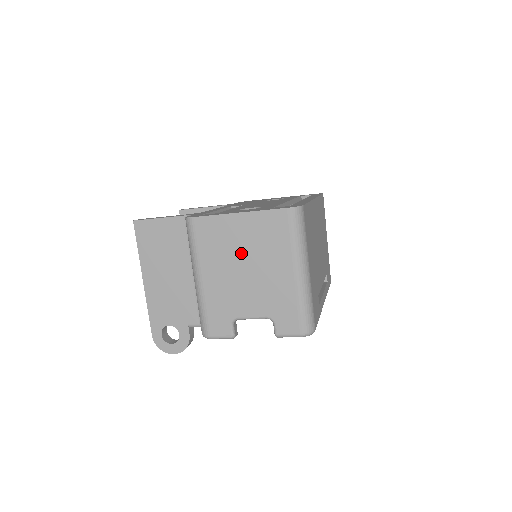
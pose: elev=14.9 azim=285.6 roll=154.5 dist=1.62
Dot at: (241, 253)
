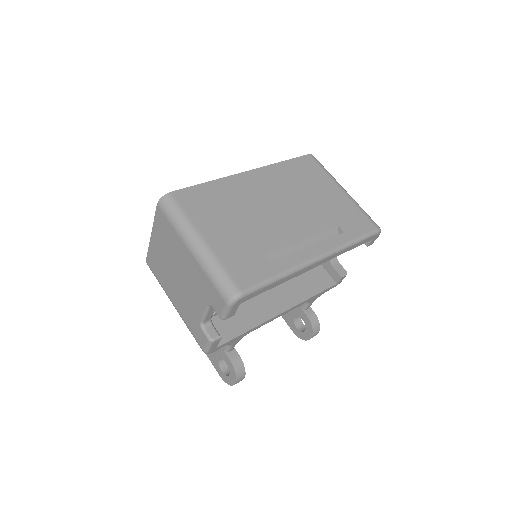
Dot at: (169, 264)
